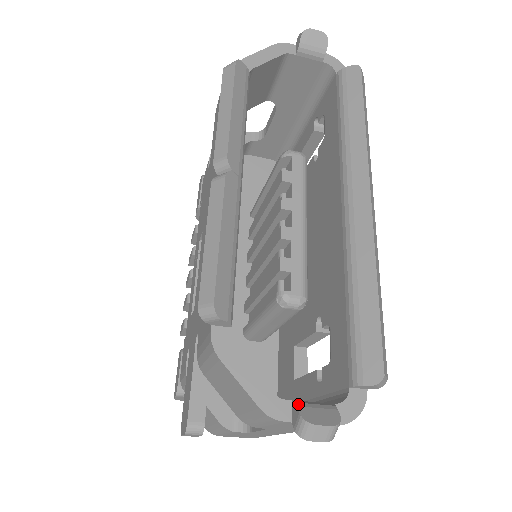
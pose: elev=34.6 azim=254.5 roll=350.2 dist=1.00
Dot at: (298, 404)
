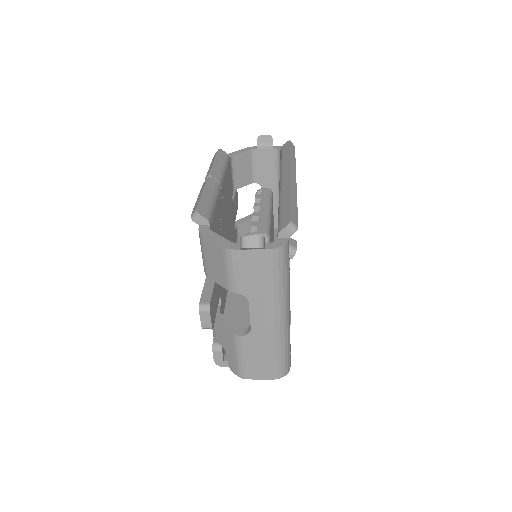
Dot at: occluded
